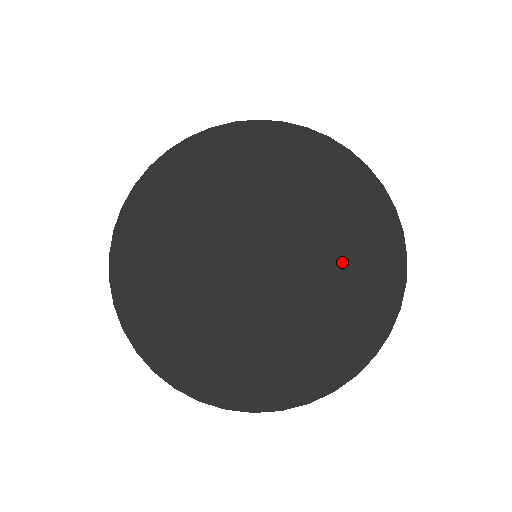
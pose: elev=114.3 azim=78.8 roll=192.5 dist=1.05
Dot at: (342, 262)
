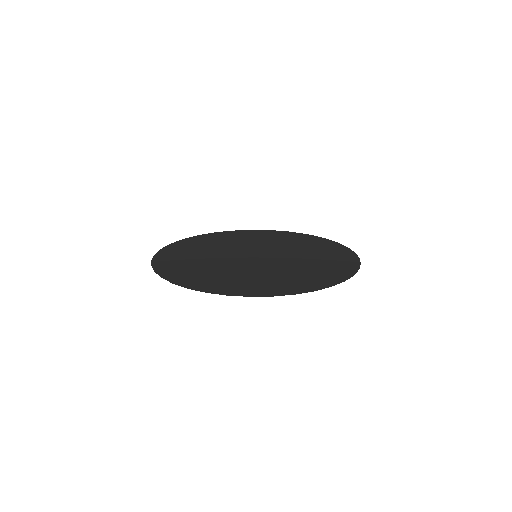
Dot at: (311, 252)
